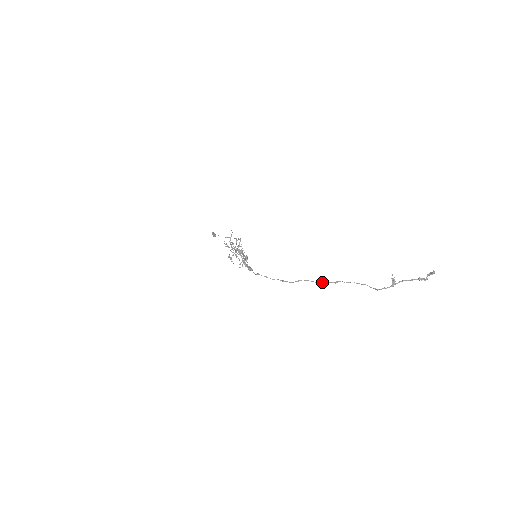
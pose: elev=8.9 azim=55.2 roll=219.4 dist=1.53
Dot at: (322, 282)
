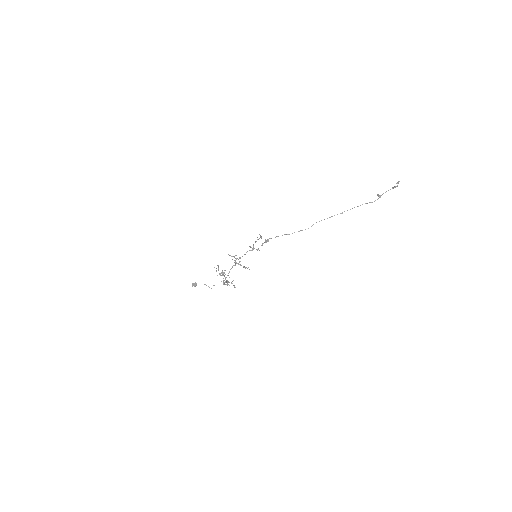
Dot at: (332, 216)
